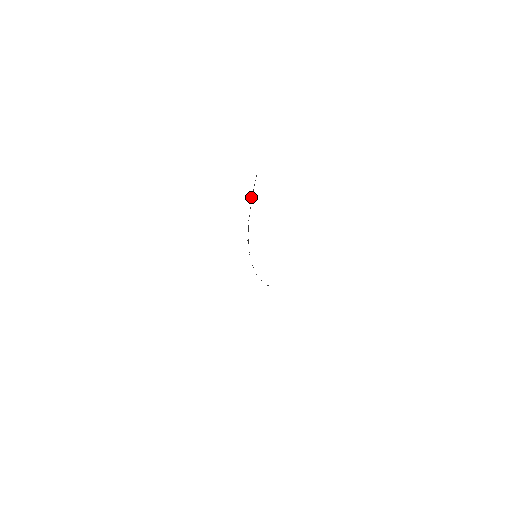
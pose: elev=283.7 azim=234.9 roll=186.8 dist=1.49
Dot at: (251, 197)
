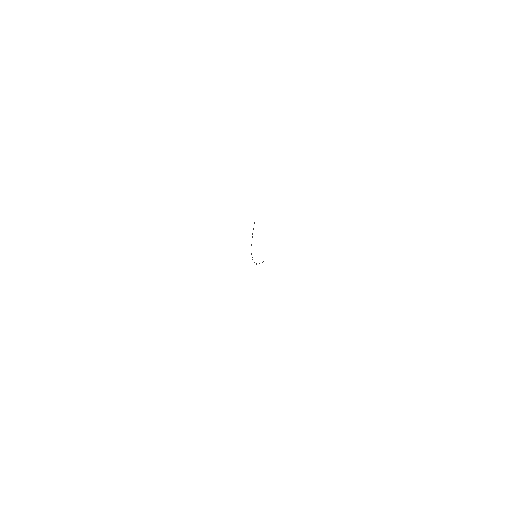
Dot at: (252, 234)
